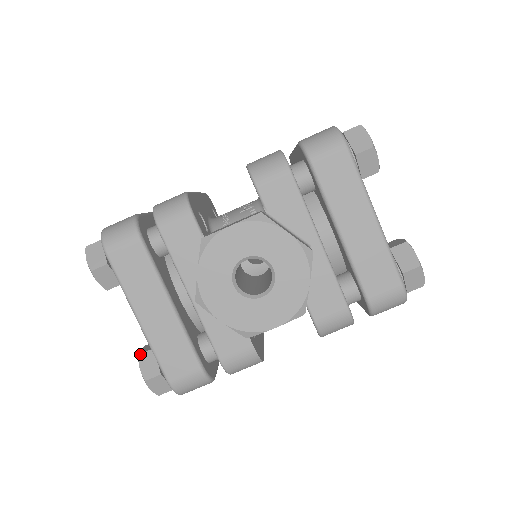
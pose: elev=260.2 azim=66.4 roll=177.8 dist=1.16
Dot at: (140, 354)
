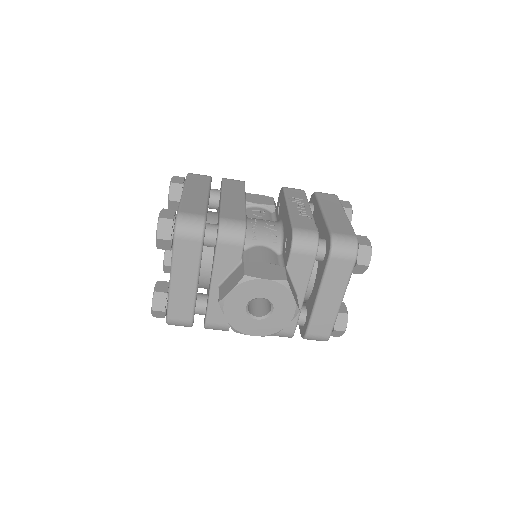
Dot at: (156, 292)
